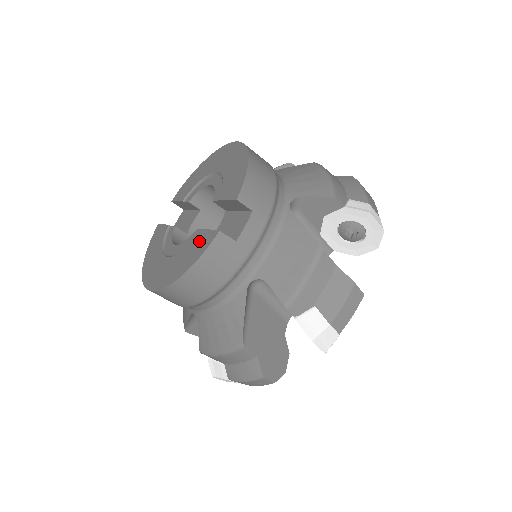
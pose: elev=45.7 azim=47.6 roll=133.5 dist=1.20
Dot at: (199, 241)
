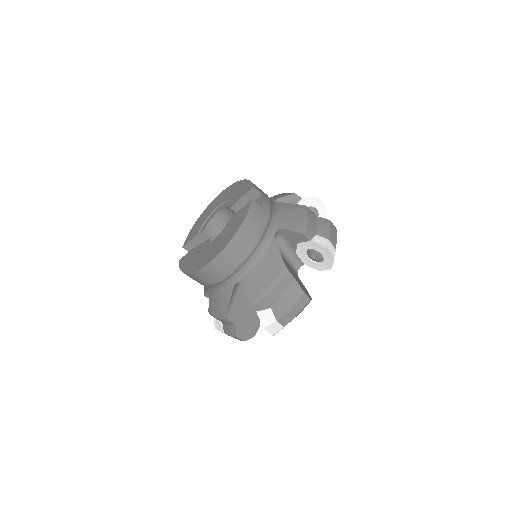
Dot at: (238, 215)
